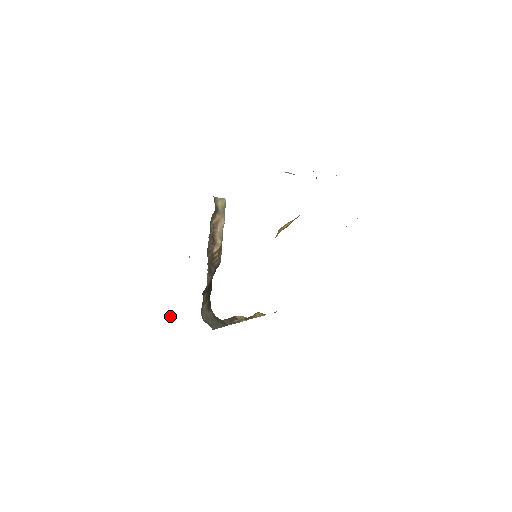
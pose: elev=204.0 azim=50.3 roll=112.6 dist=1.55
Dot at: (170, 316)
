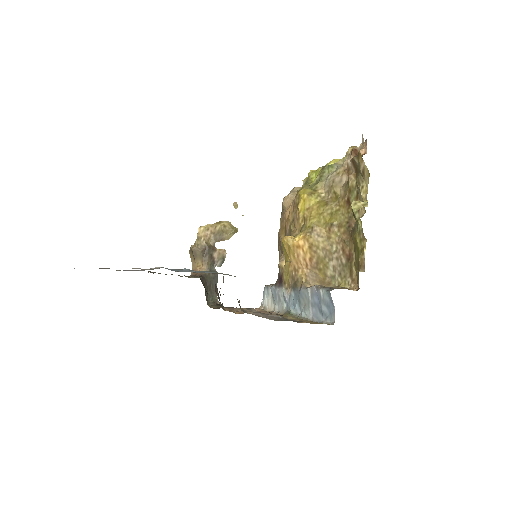
Dot at: occluded
